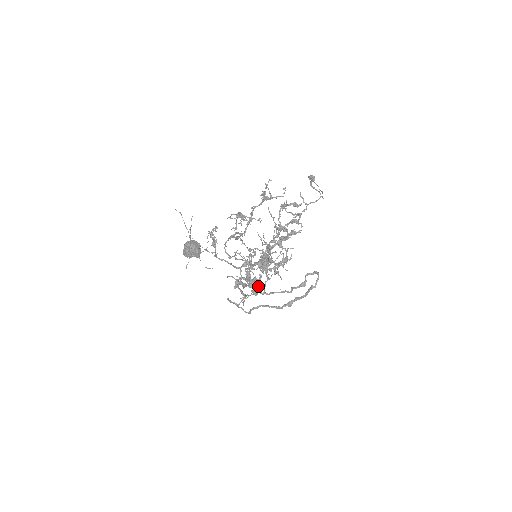
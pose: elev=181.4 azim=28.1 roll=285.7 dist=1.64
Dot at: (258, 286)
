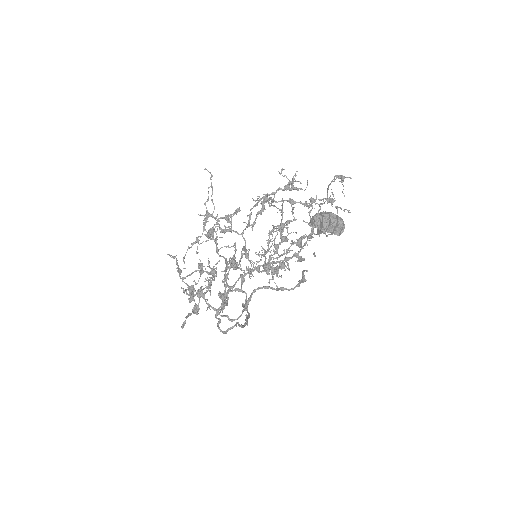
Dot at: occluded
